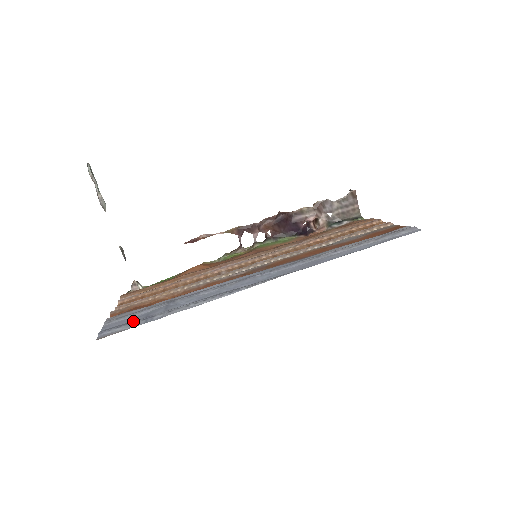
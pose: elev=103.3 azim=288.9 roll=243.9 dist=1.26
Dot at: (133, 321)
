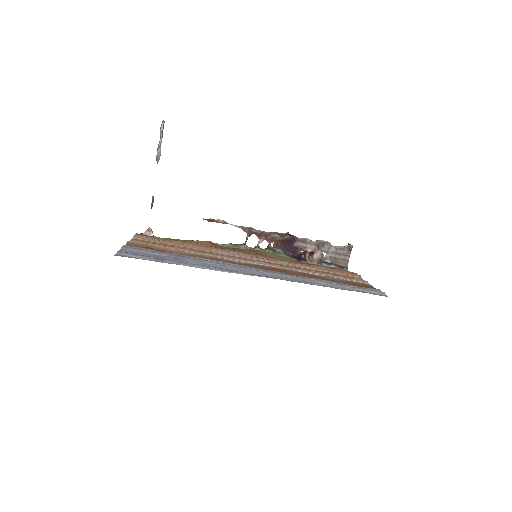
Dot at: (147, 256)
